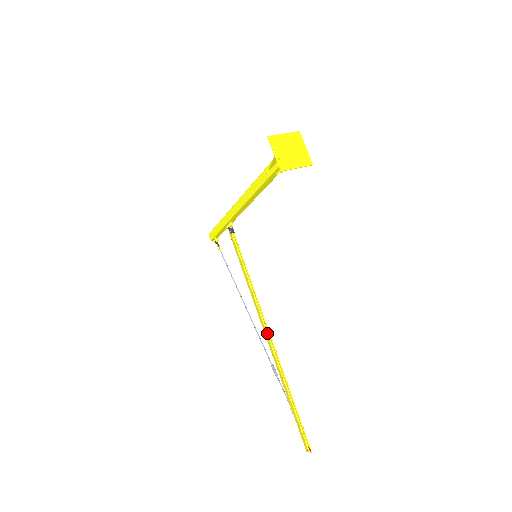
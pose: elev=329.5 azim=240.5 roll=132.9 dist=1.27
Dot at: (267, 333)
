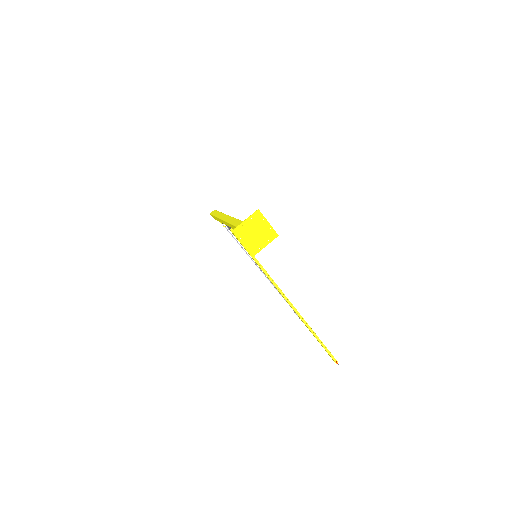
Dot at: (284, 297)
